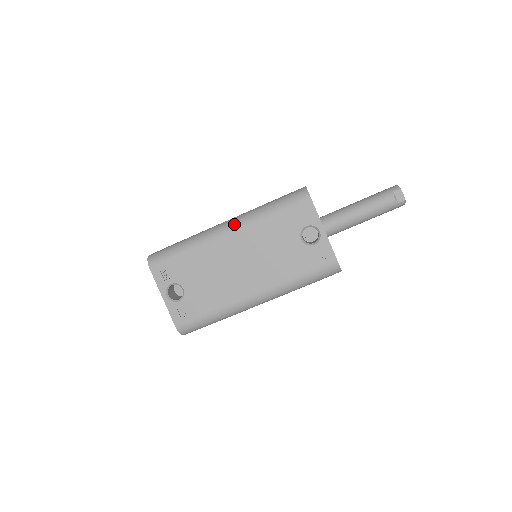
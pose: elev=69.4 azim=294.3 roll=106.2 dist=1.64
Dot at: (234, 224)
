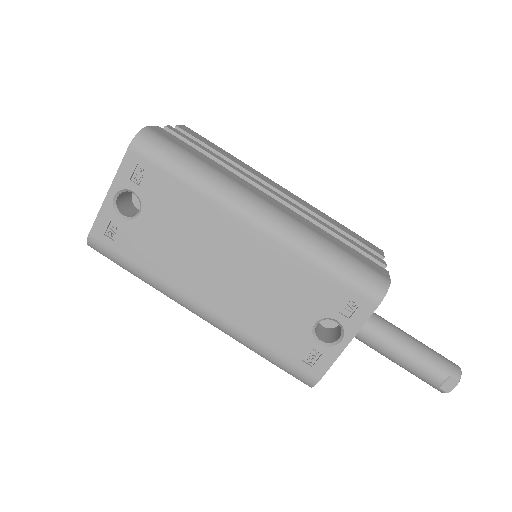
Dot at: (273, 223)
